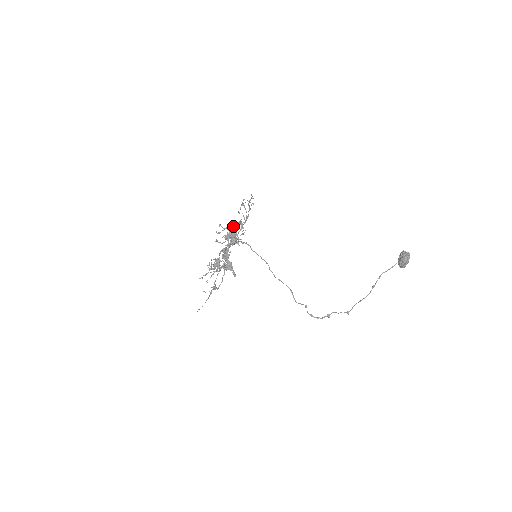
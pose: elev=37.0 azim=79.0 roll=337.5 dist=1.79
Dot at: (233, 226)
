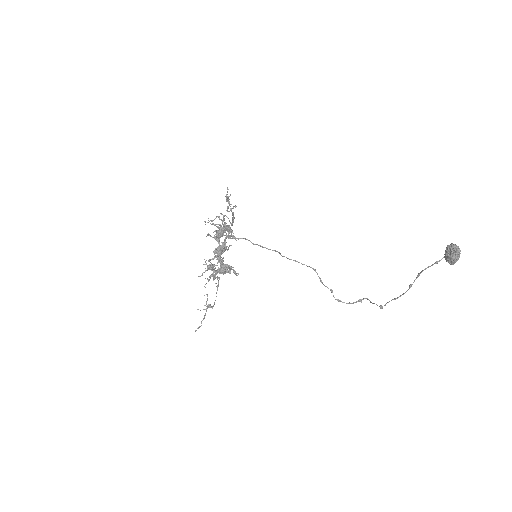
Dot at: (220, 226)
